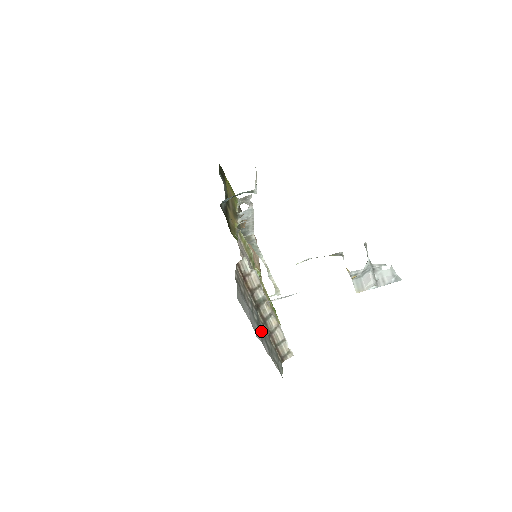
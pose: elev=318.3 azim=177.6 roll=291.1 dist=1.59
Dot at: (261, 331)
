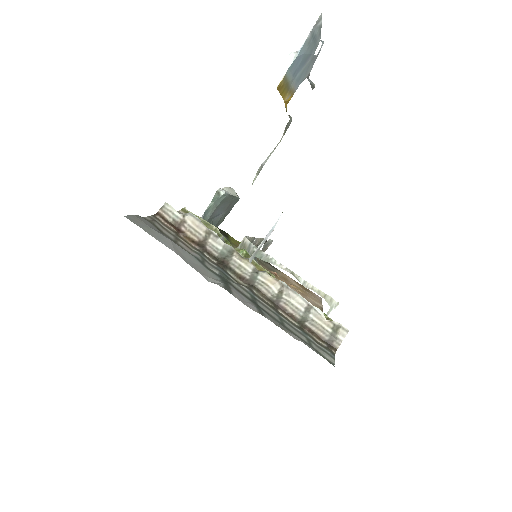
Dot at: (234, 288)
